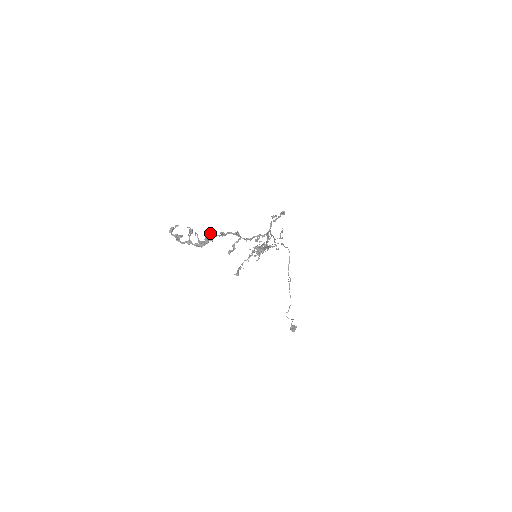
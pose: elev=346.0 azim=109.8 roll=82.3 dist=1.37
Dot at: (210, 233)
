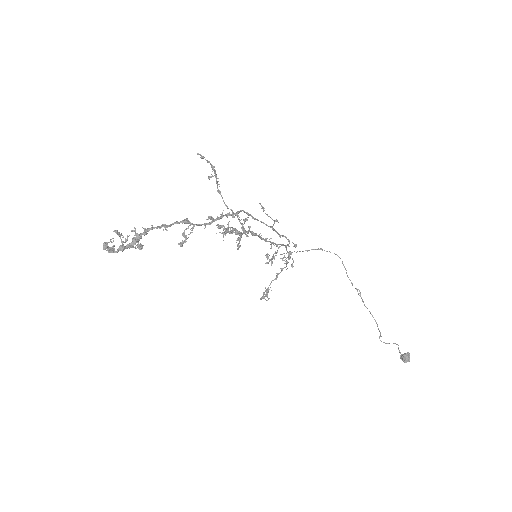
Dot at: (143, 228)
